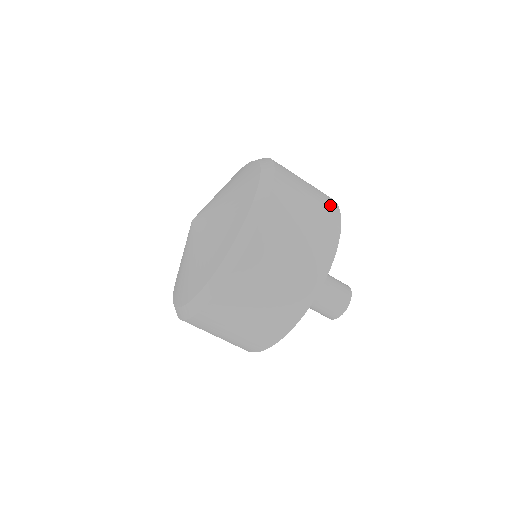
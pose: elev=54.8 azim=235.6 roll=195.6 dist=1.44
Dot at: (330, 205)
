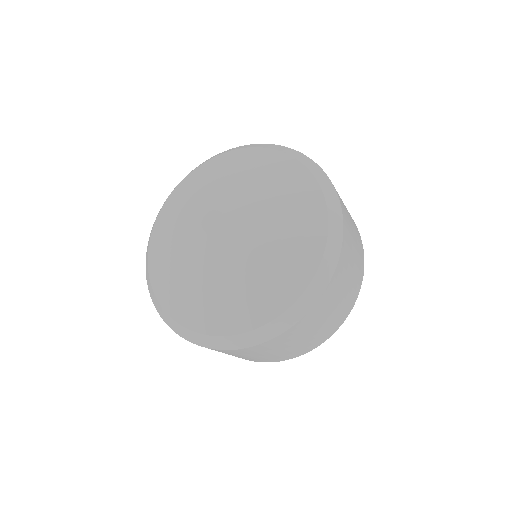
Dot at: (360, 239)
